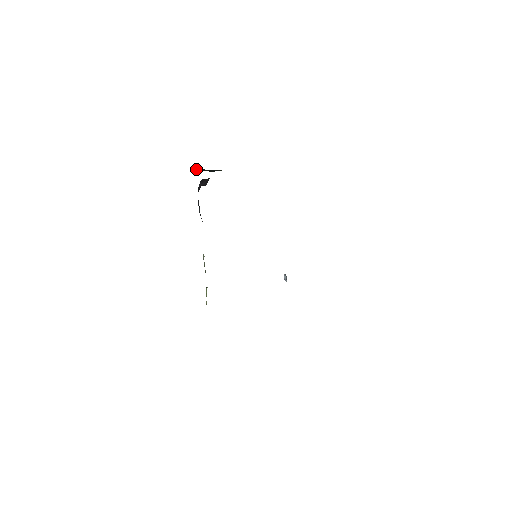
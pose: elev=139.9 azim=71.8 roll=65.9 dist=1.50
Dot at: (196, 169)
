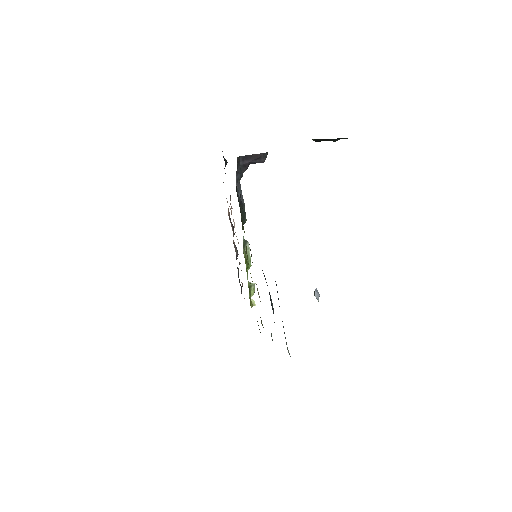
Dot at: (313, 139)
